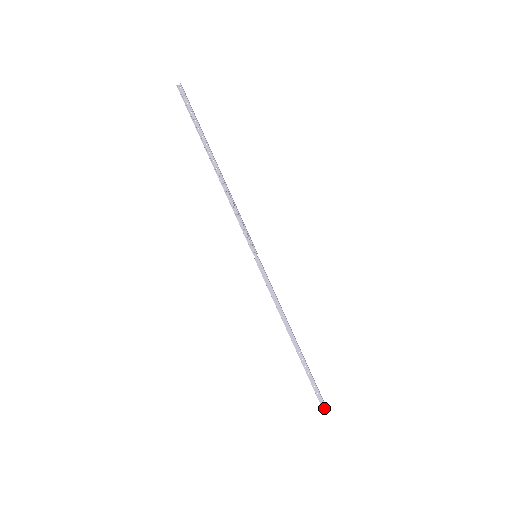
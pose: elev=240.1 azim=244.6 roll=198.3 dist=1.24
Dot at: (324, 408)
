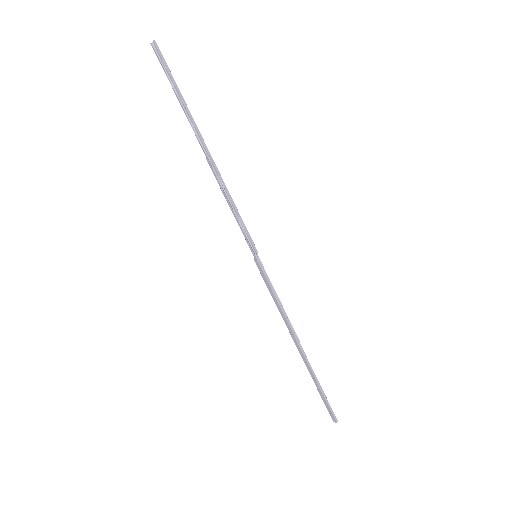
Dot at: (335, 422)
